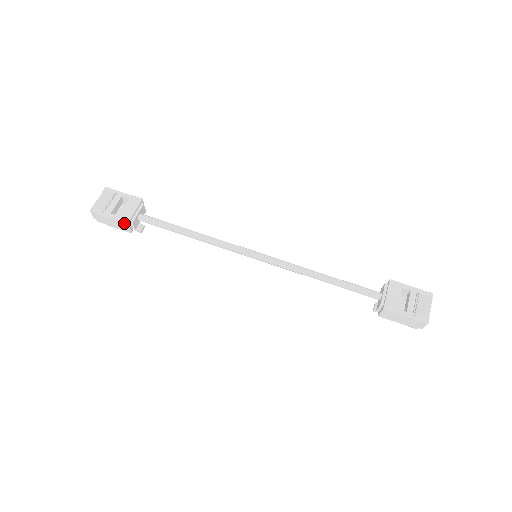
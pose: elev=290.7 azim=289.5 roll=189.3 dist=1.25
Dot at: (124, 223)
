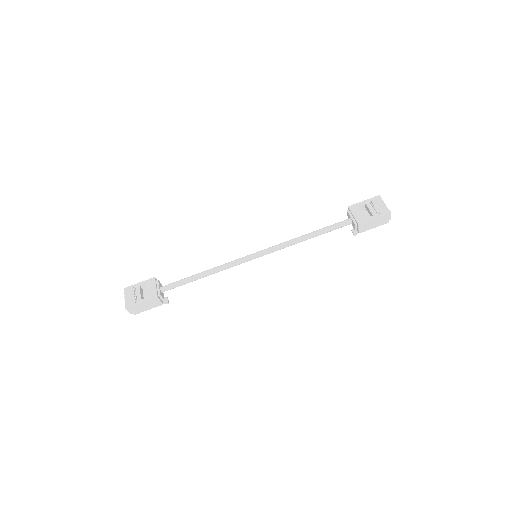
Dot at: (155, 299)
